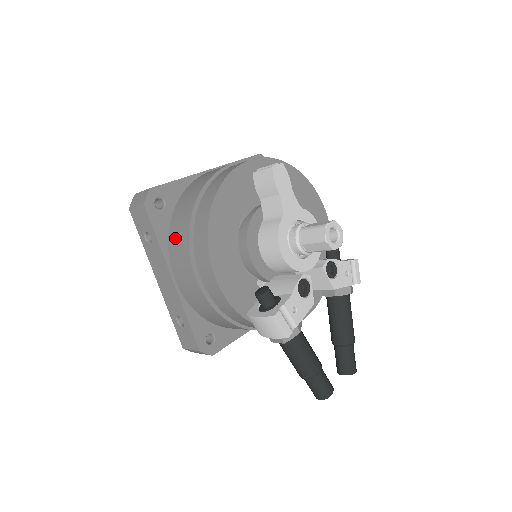
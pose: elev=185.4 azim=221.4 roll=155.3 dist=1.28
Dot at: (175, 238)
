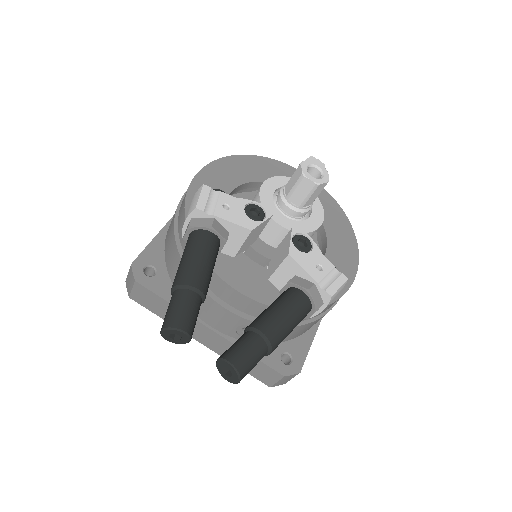
Dot at: occluded
